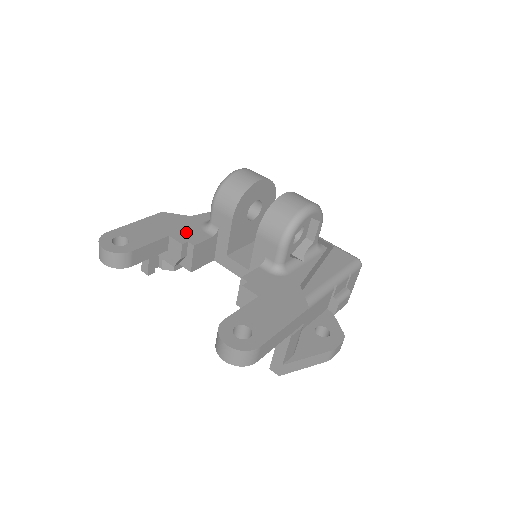
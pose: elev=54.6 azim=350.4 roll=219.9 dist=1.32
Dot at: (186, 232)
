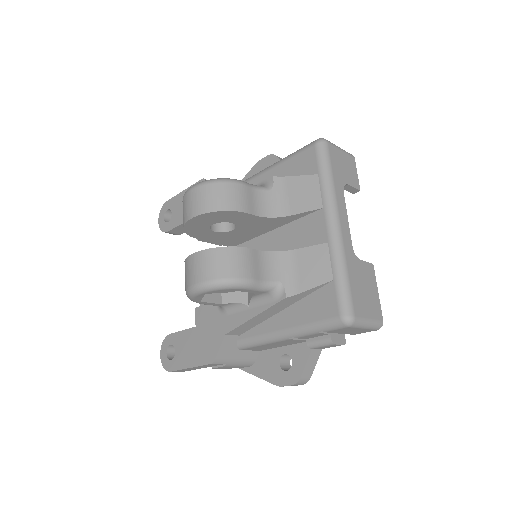
Dot at: occluded
